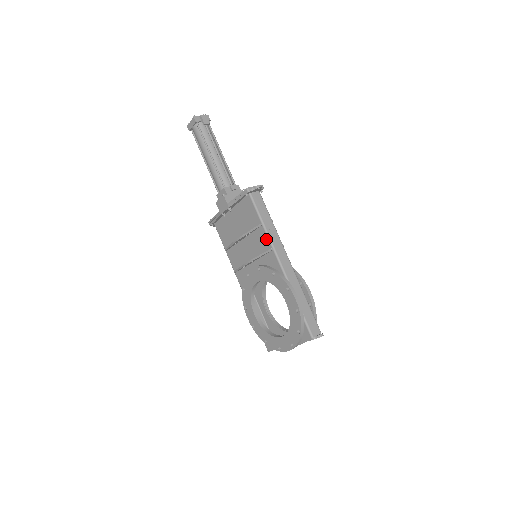
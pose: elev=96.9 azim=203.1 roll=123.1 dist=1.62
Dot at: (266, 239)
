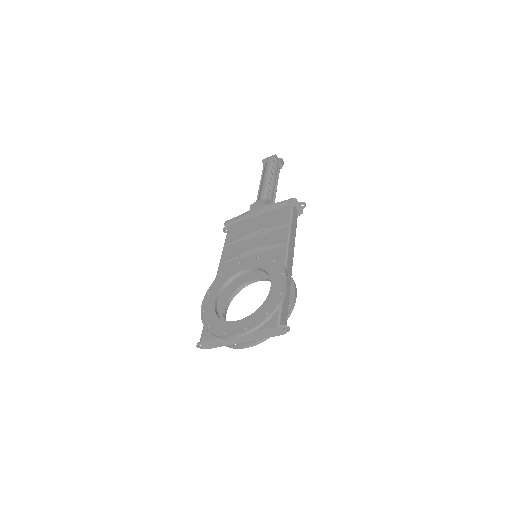
Dot at: (285, 236)
